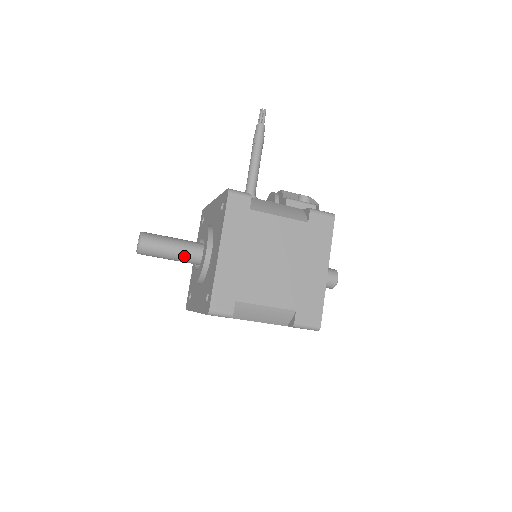
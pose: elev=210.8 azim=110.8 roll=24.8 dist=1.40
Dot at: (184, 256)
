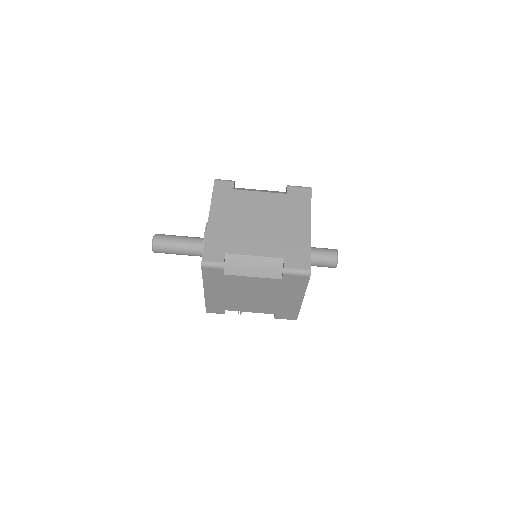
Dot at: (192, 237)
